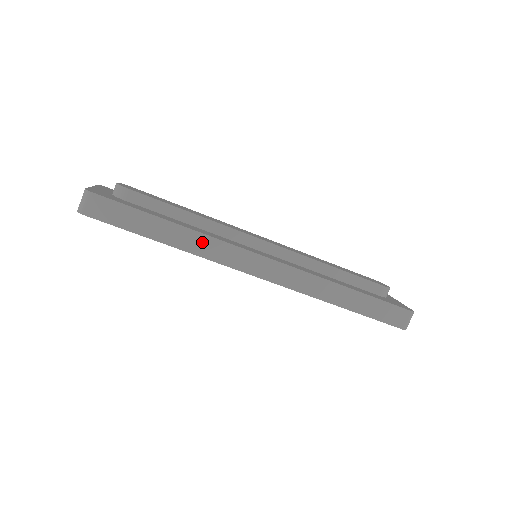
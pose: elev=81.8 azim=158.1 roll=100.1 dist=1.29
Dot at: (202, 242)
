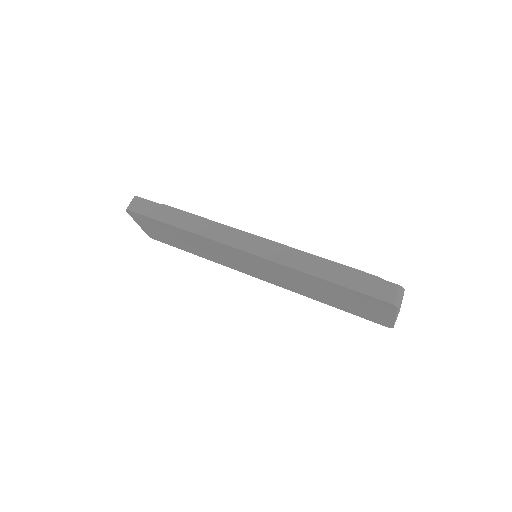
Dot at: (203, 225)
